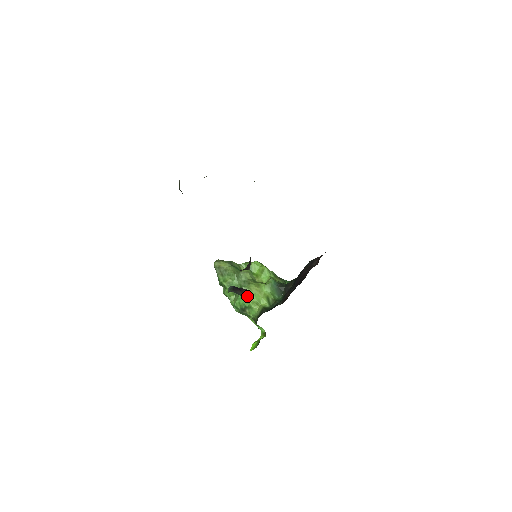
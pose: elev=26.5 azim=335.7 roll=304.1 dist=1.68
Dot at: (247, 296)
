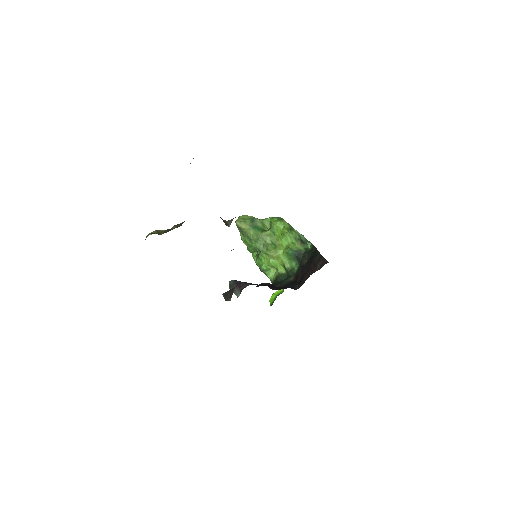
Dot at: (265, 260)
